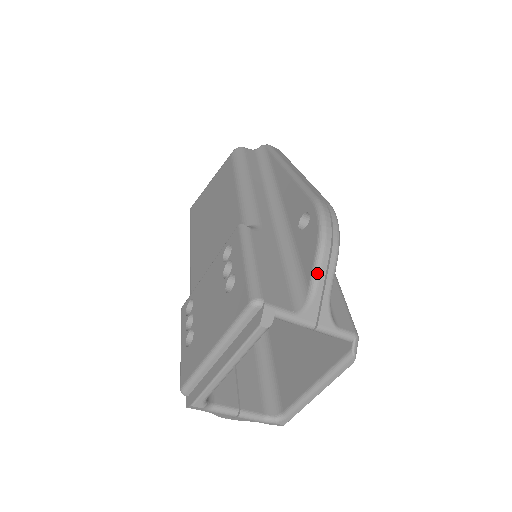
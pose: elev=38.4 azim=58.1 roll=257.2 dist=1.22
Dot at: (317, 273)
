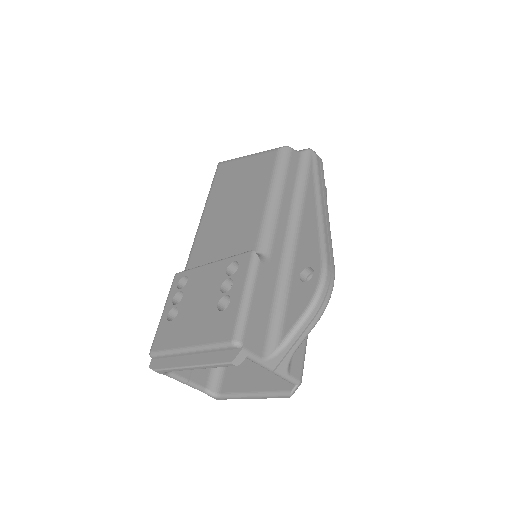
Dot at: (294, 333)
